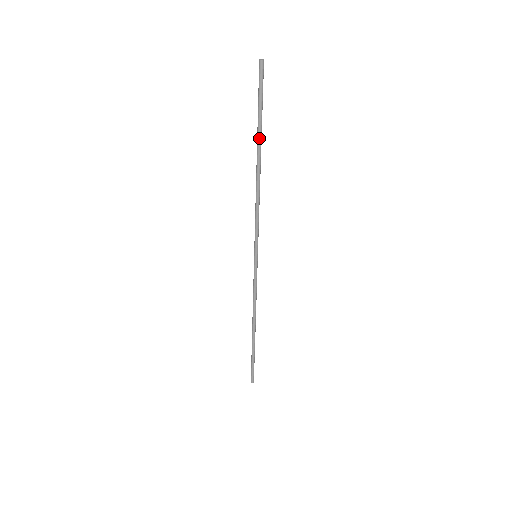
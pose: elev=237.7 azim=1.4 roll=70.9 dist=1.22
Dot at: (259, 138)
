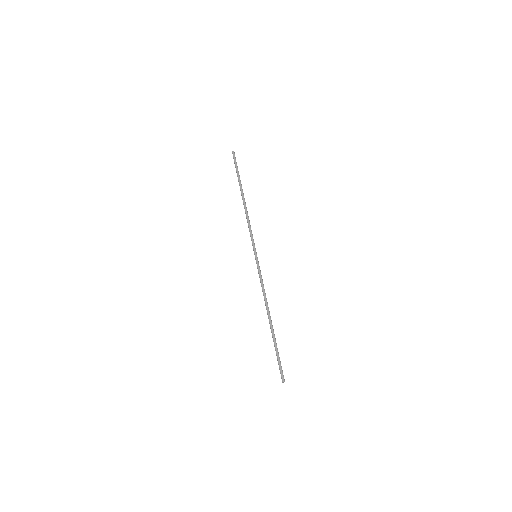
Dot at: (241, 185)
